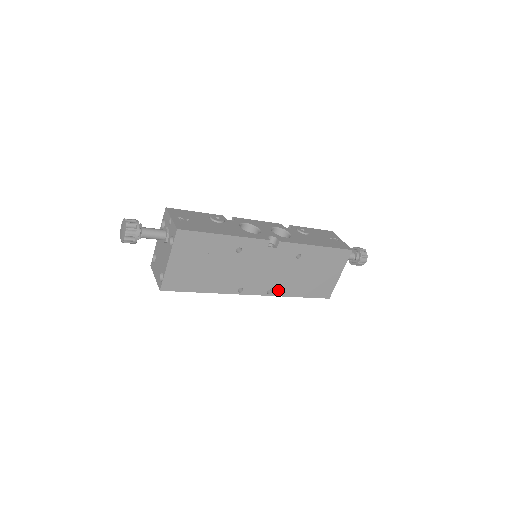
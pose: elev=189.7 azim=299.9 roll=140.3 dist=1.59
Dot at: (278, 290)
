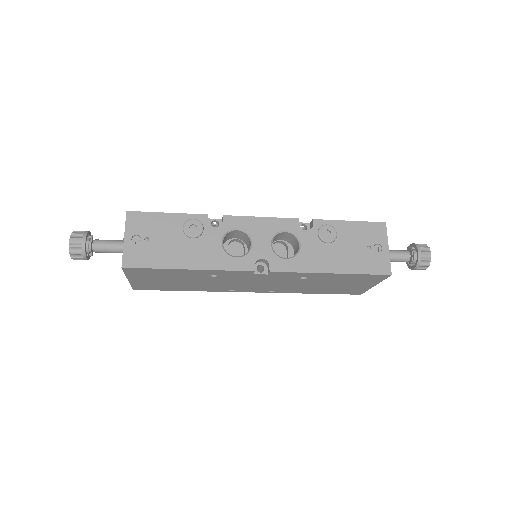
Dot at: (283, 290)
